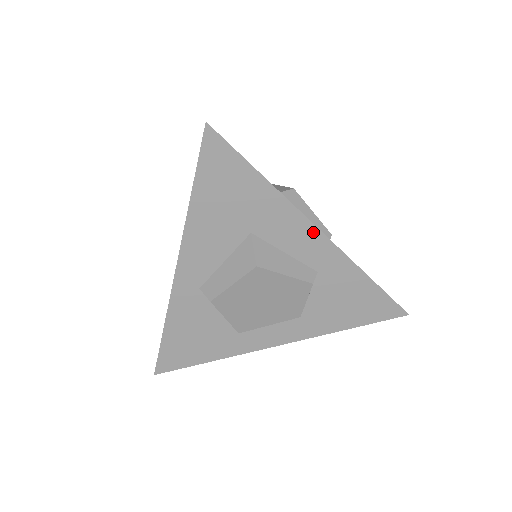
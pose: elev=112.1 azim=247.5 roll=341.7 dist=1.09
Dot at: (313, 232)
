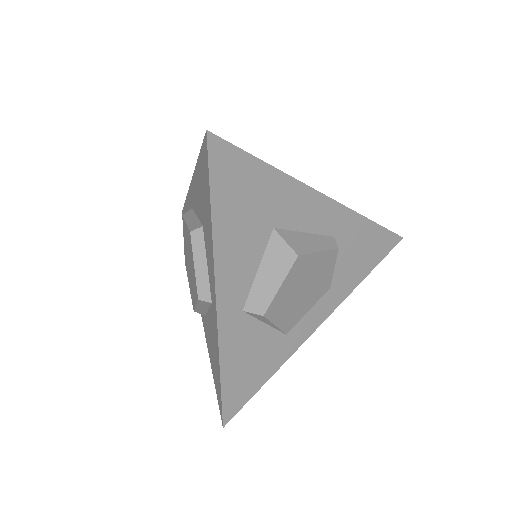
Dot at: (322, 201)
